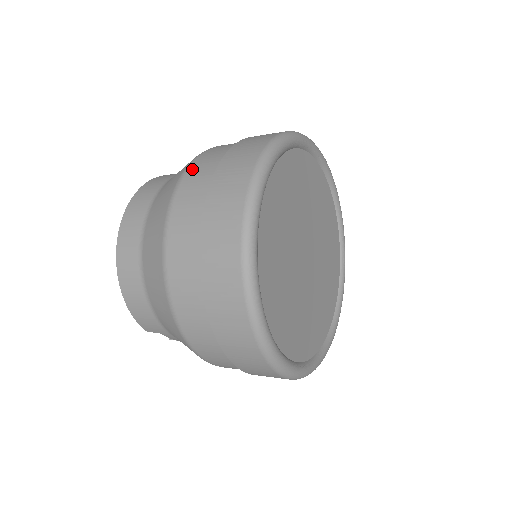
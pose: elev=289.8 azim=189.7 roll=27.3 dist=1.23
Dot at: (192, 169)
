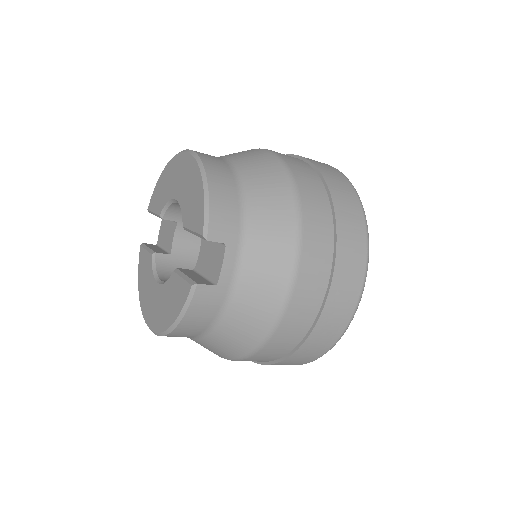
Dot at: occluded
